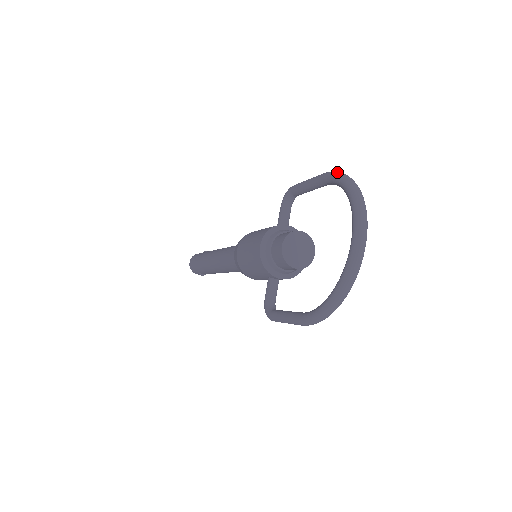
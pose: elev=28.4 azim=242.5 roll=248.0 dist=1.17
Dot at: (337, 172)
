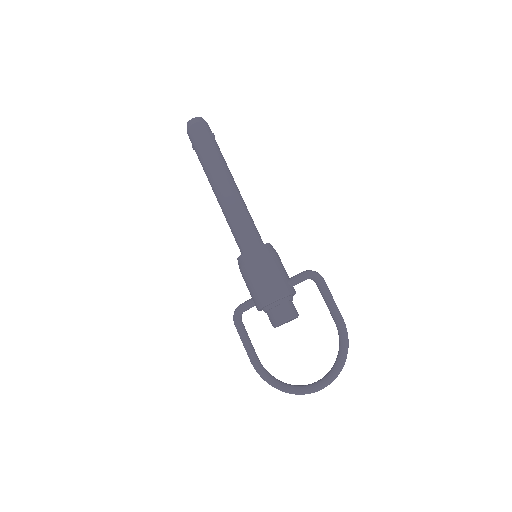
Dot at: (347, 338)
